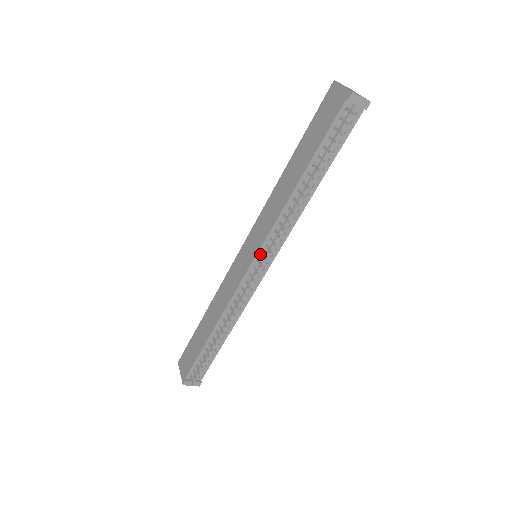
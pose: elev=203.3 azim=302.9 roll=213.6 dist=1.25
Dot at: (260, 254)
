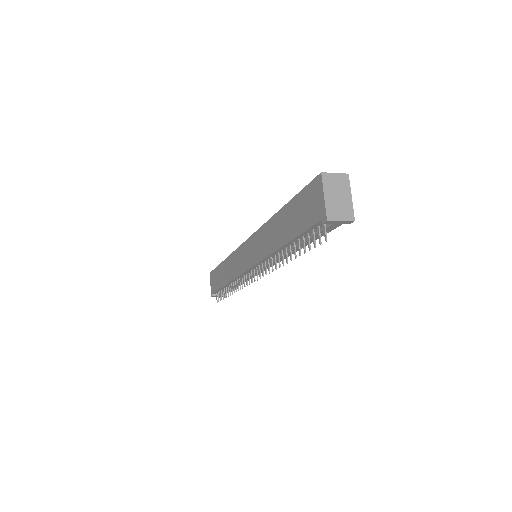
Dot at: (255, 267)
